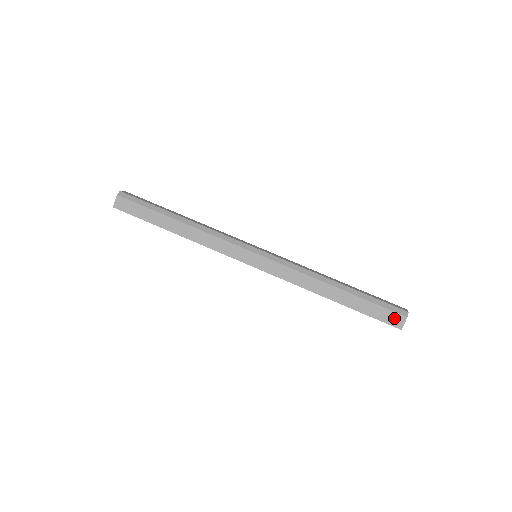
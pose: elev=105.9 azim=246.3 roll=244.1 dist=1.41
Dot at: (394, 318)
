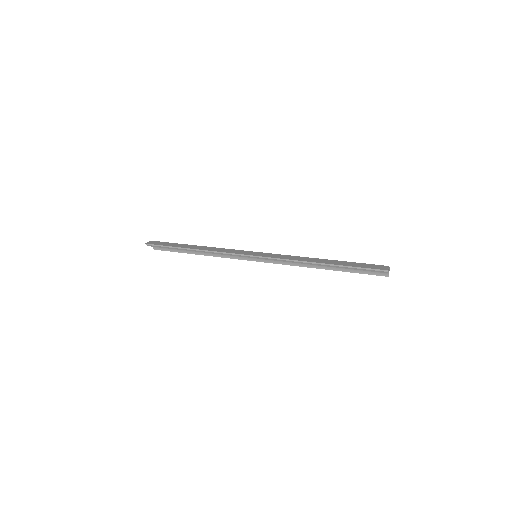
Dot at: (378, 267)
